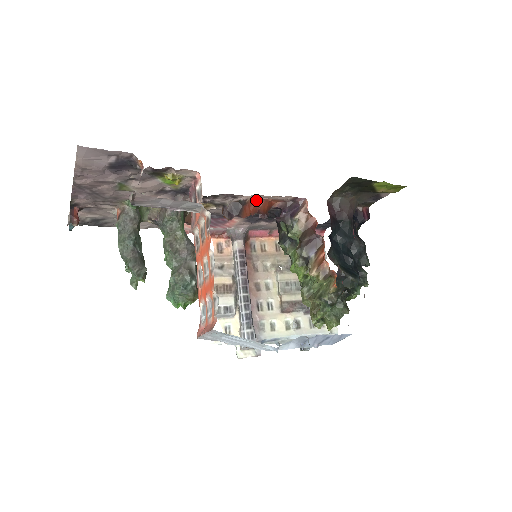
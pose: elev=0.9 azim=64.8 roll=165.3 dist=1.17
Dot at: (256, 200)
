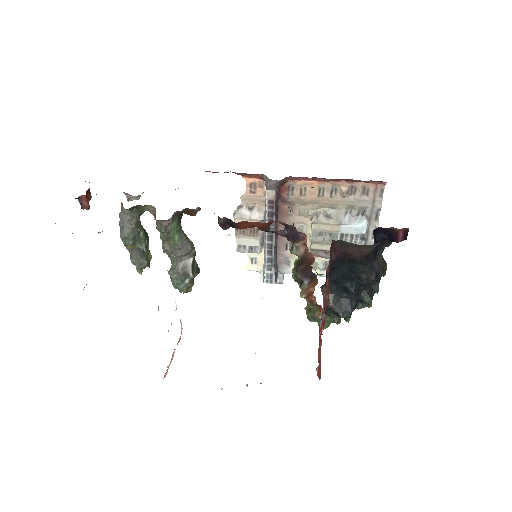
Dot at: (250, 222)
